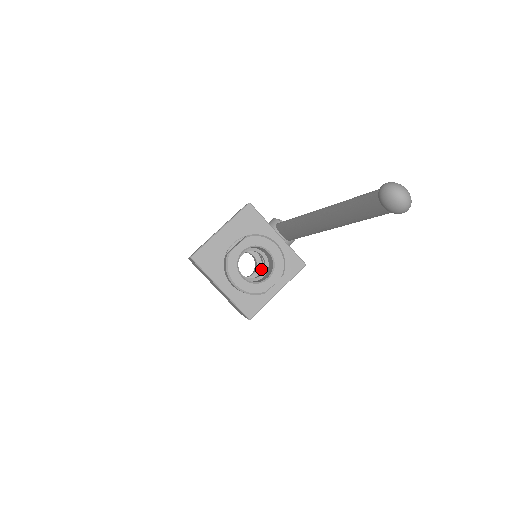
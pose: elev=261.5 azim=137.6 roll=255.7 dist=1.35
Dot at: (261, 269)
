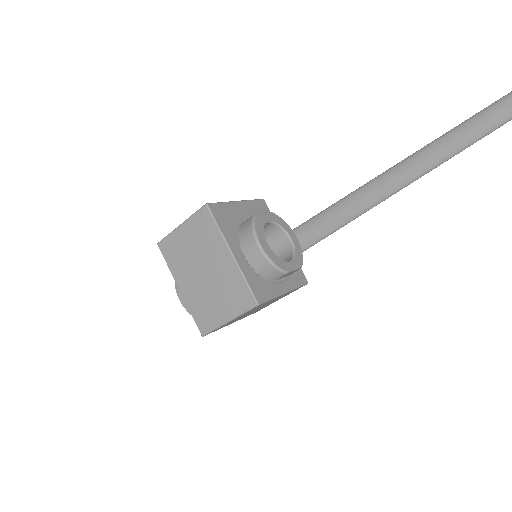
Dot at: occluded
